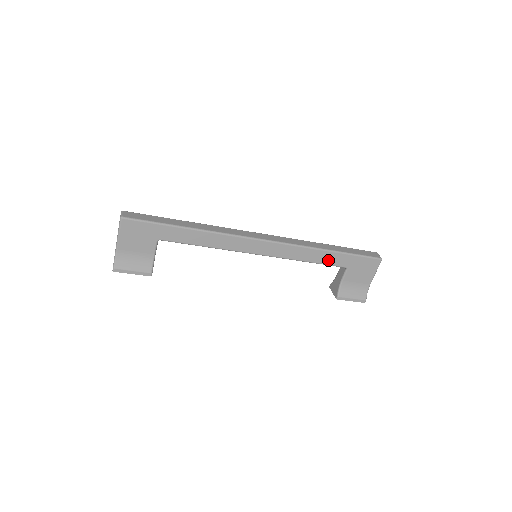
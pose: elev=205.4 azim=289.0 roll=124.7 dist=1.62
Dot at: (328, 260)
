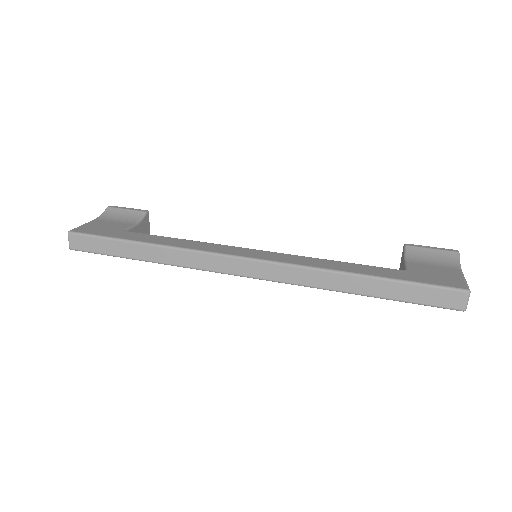
Dot at: occluded
